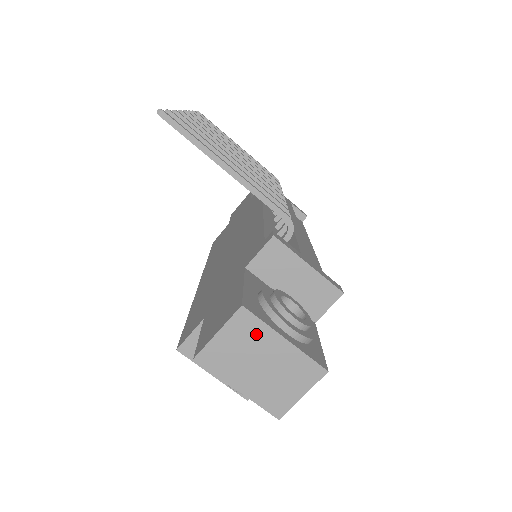
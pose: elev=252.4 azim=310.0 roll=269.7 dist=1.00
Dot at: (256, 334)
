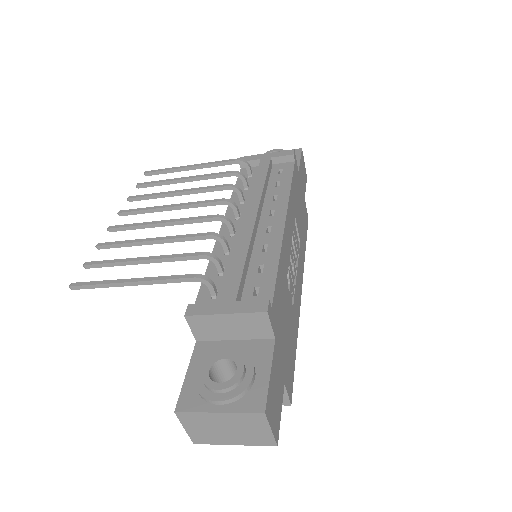
Dot at: (201, 419)
